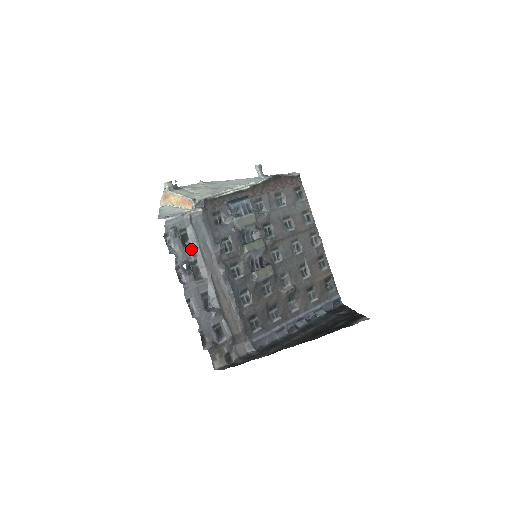
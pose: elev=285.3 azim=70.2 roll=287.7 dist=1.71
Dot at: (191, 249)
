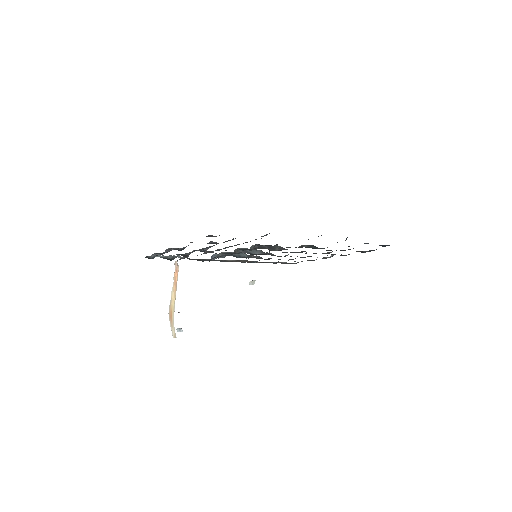
Dot at: occluded
